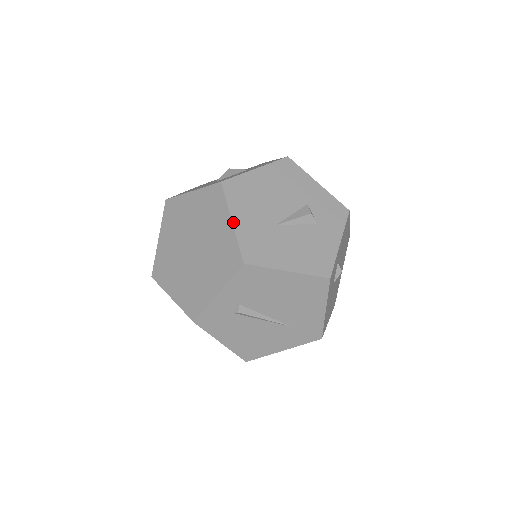
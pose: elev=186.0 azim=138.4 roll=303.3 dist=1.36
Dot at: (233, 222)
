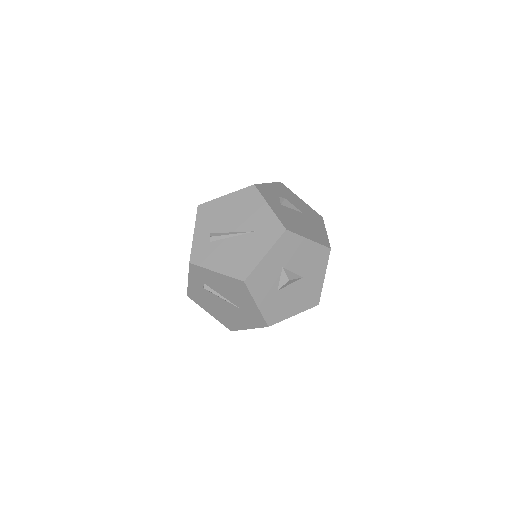
Dot at: occluded
